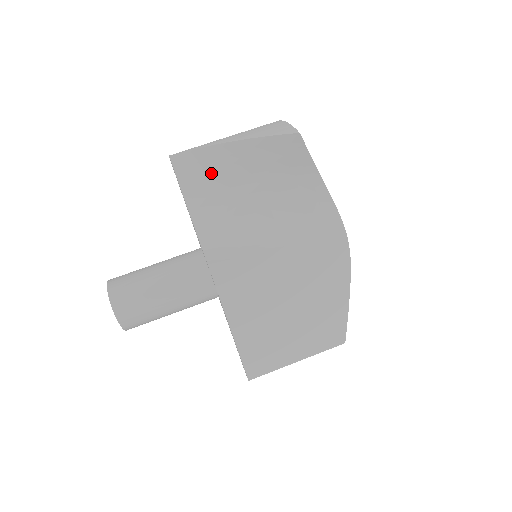
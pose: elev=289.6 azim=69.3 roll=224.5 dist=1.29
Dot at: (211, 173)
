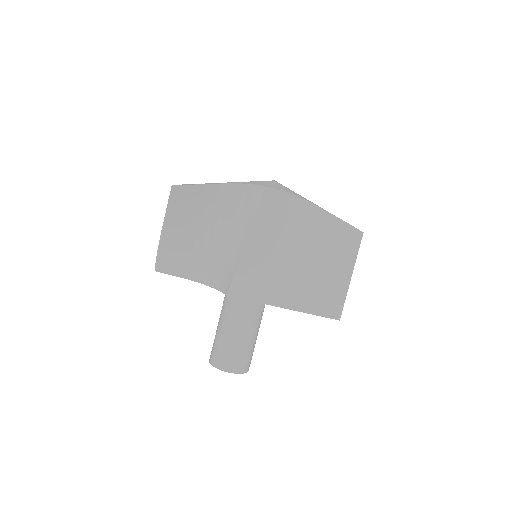
Dot at: (177, 253)
